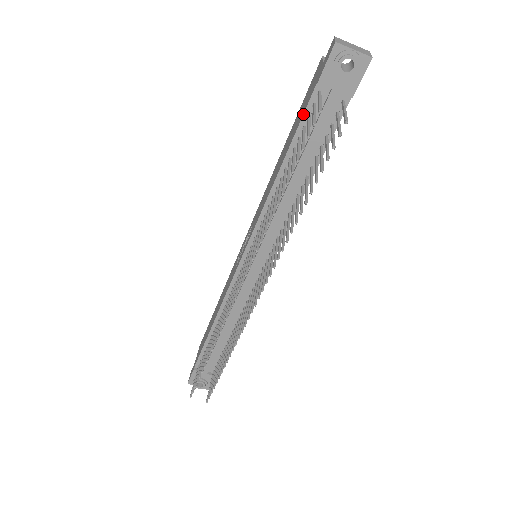
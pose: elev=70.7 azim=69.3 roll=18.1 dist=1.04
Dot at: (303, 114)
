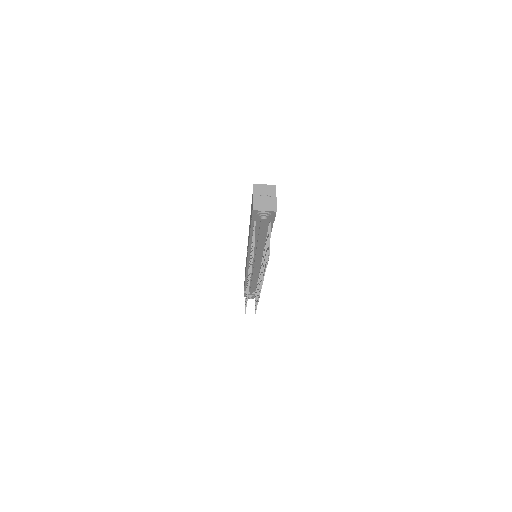
Dot at: occluded
